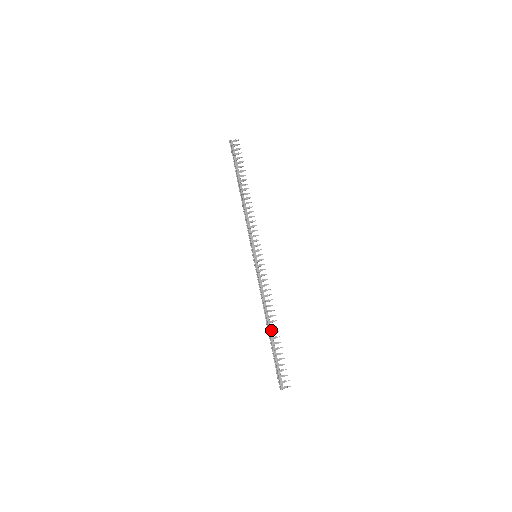
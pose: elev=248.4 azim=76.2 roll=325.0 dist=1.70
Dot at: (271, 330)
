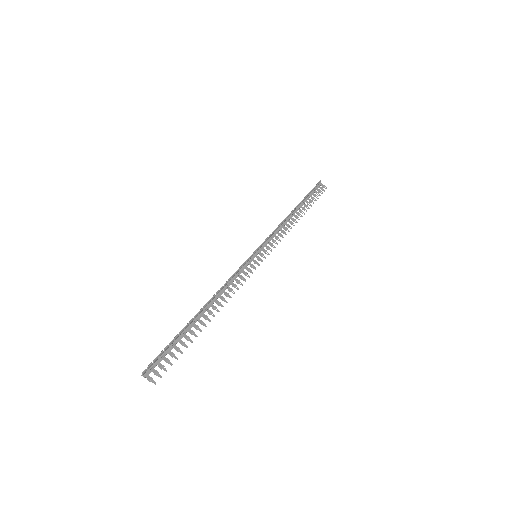
Dot at: (200, 317)
